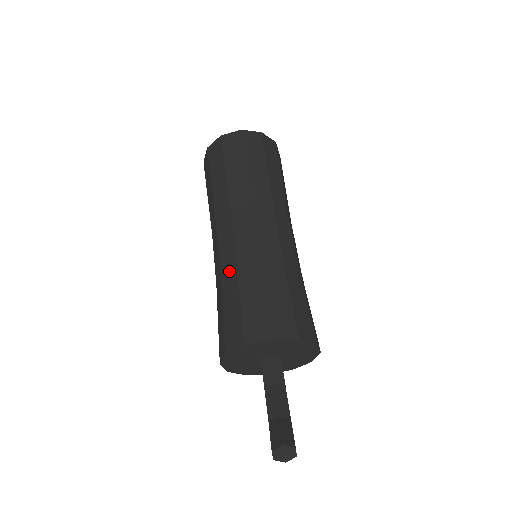
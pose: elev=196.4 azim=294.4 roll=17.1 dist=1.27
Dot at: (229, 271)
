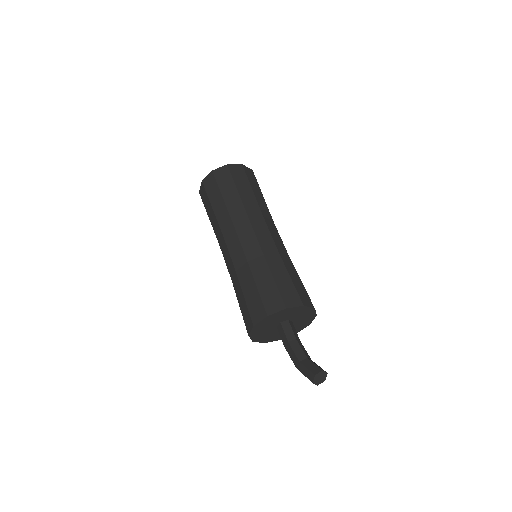
Dot at: (257, 260)
